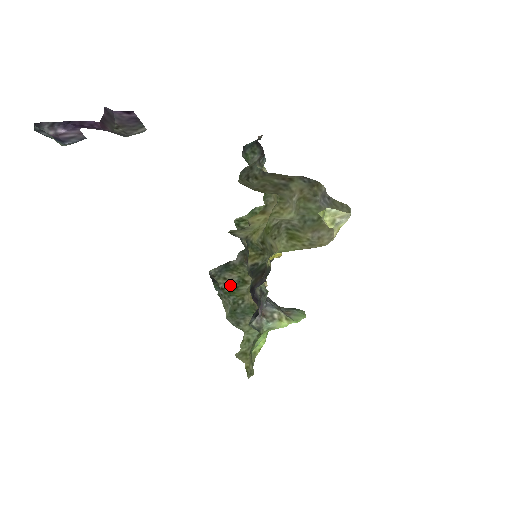
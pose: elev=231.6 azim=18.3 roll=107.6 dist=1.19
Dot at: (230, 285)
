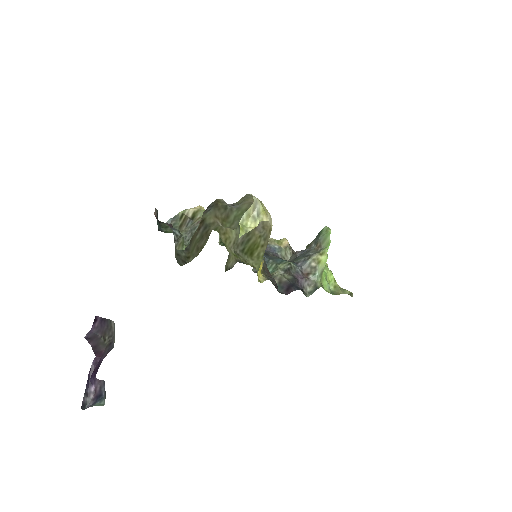
Dot at: occluded
